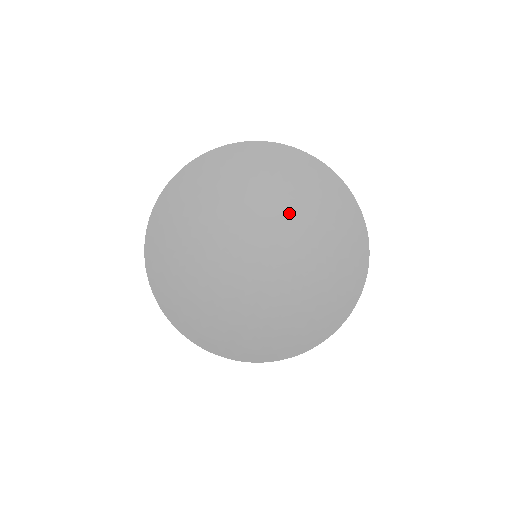
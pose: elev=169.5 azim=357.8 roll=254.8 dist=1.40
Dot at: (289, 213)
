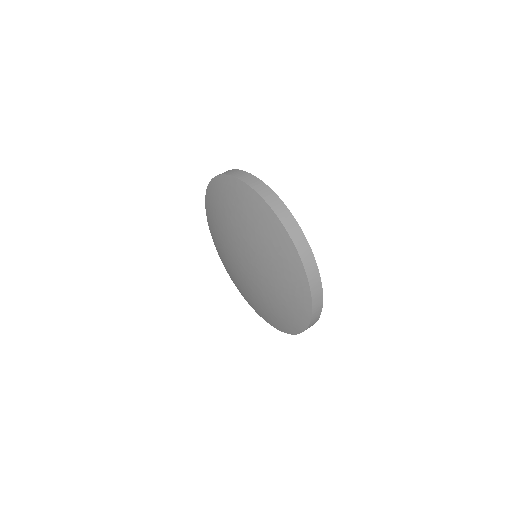
Dot at: (245, 231)
